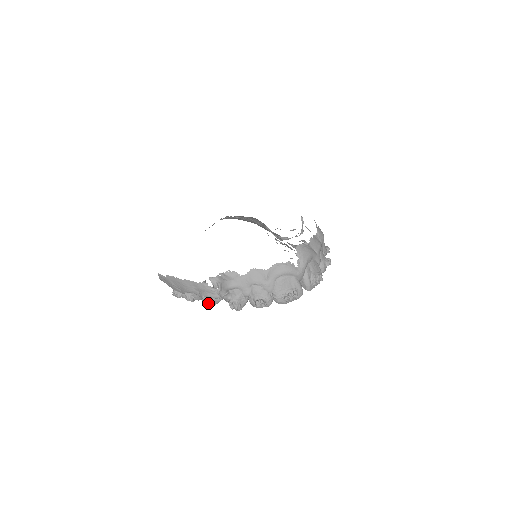
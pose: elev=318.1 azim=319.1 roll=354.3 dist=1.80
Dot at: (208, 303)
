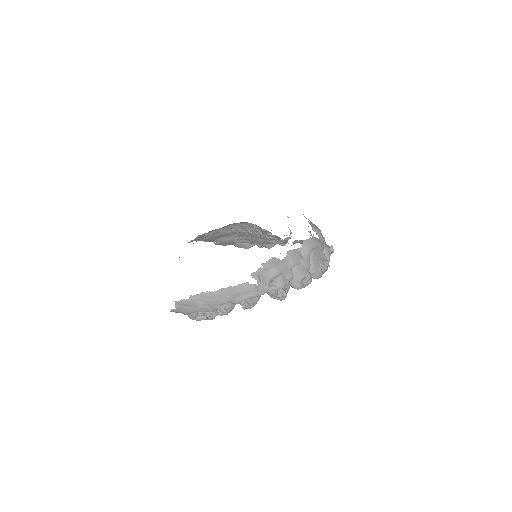
Dot at: (249, 305)
